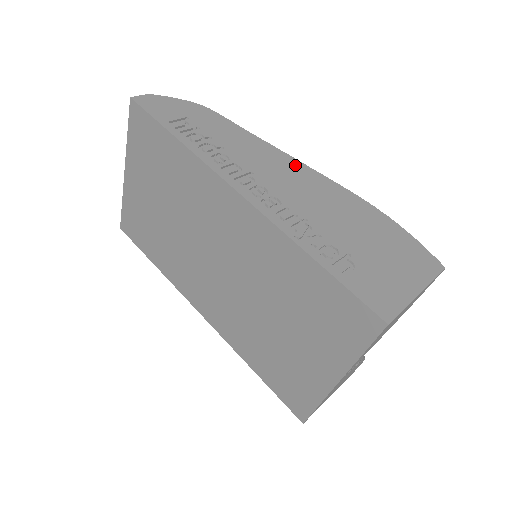
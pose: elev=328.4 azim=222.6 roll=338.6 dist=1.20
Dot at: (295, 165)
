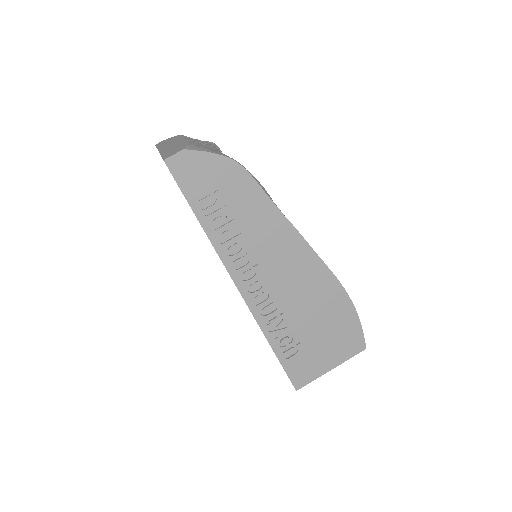
Dot at: (300, 249)
